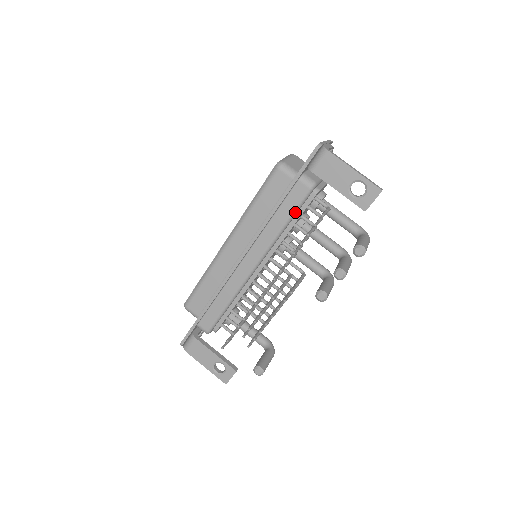
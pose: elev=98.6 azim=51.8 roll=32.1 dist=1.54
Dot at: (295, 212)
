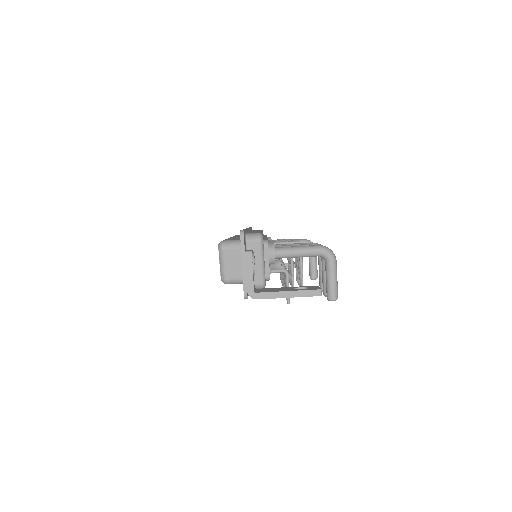
Dot at: occluded
